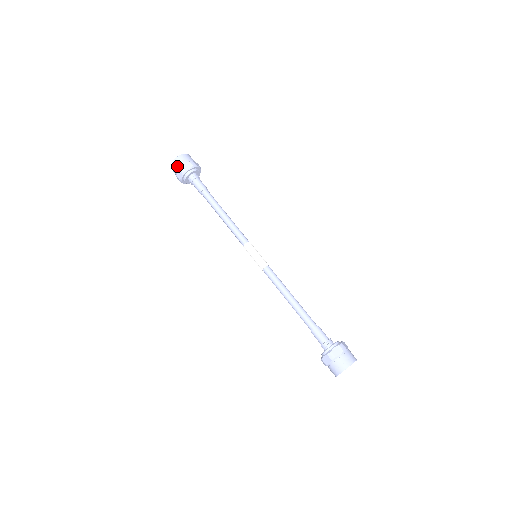
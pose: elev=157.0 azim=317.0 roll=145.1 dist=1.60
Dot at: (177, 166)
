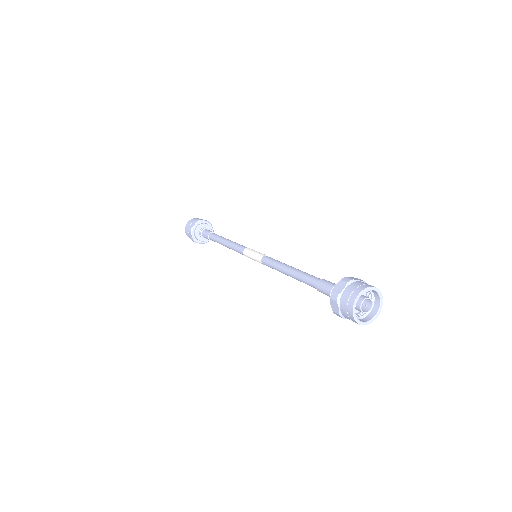
Dot at: (187, 230)
